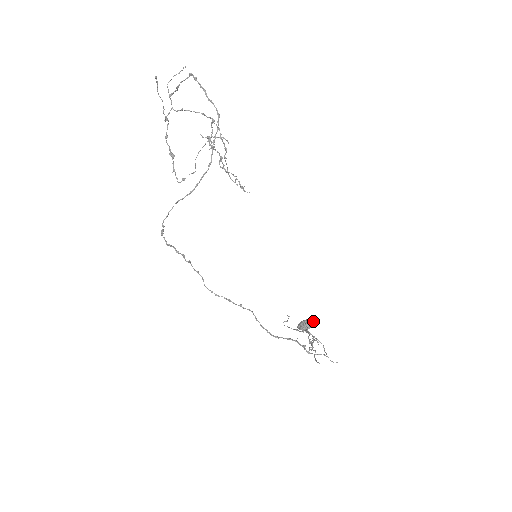
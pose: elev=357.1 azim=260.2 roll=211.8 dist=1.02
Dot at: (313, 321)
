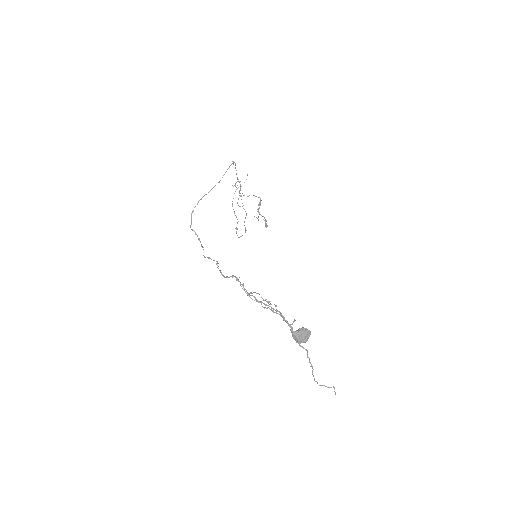
Dot at: occluded
